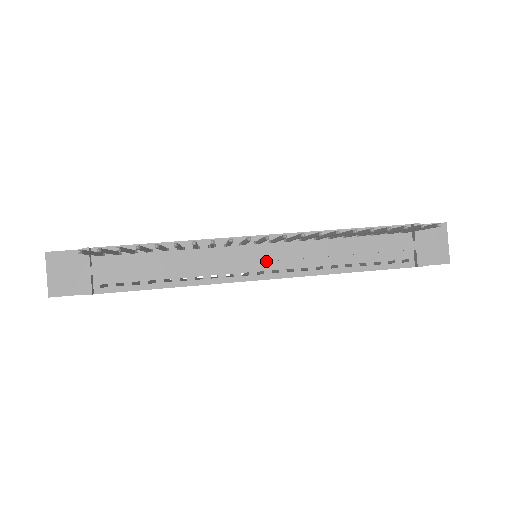
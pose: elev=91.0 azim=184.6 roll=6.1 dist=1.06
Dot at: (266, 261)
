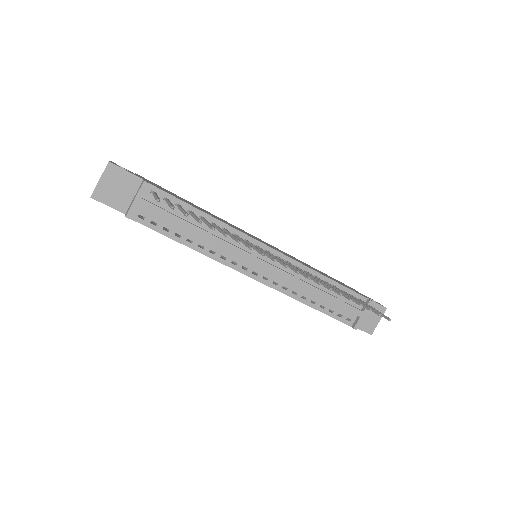
Dot at: (264, 268)
